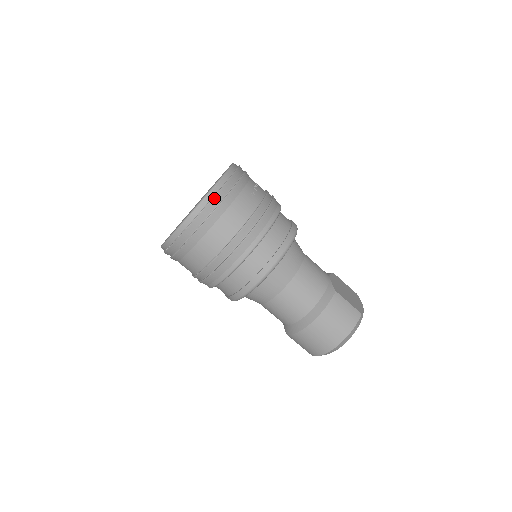
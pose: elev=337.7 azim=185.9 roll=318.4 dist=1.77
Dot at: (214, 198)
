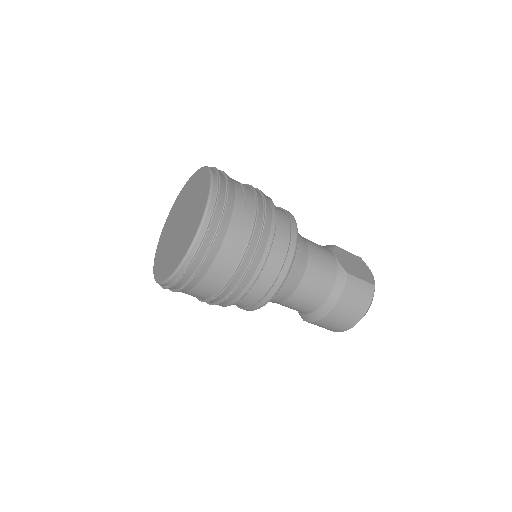
Dot at: (208, 230)
